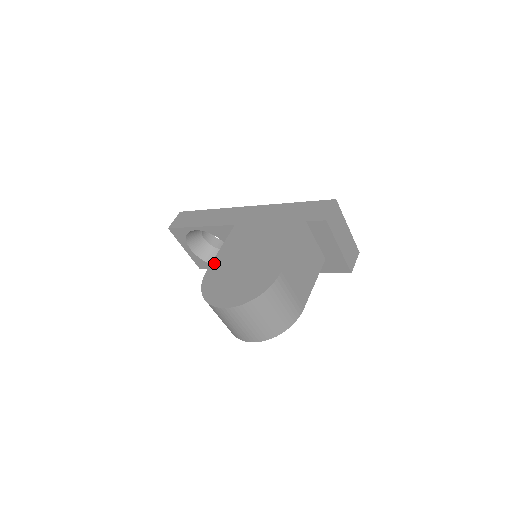
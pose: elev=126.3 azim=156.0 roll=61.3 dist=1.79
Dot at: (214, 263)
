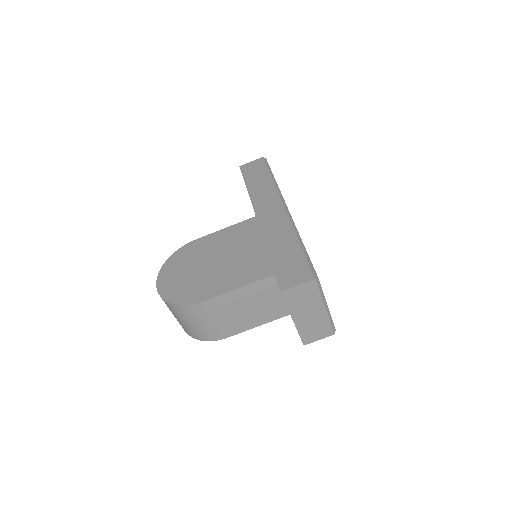
Dot at: (204, 238)
